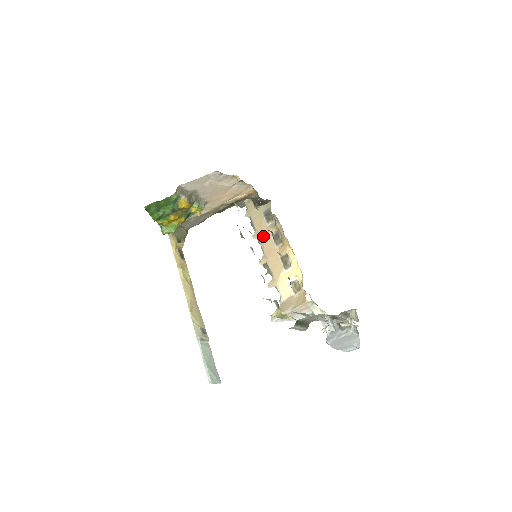
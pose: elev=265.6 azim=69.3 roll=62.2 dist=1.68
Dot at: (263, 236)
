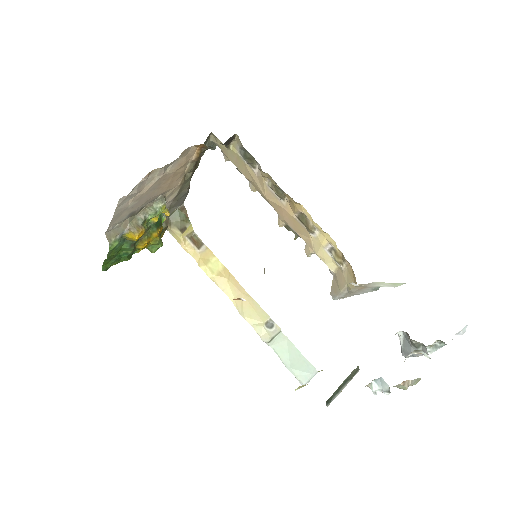
Dot at: (260, 190)
